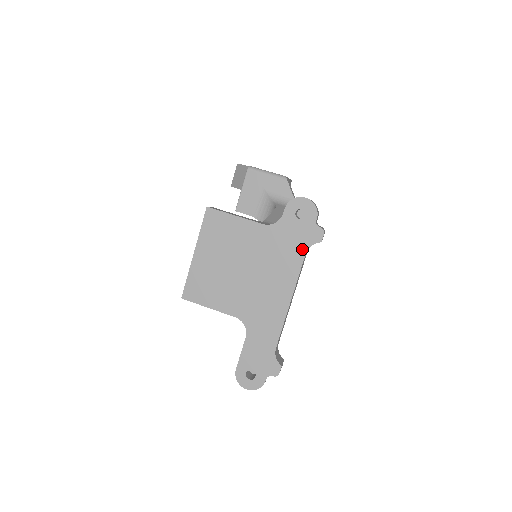
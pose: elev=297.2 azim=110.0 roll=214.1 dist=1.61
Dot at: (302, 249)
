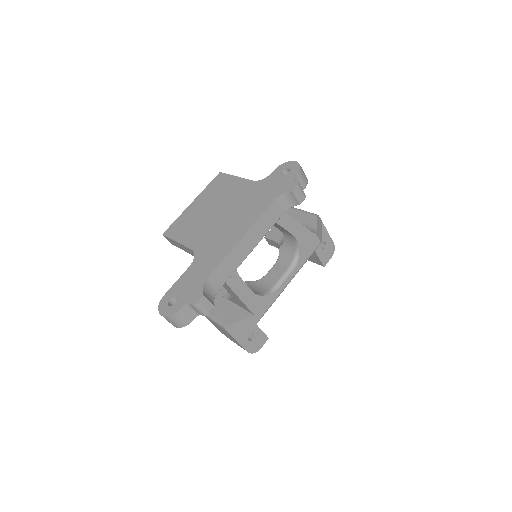
Dot at: (274, 196)
